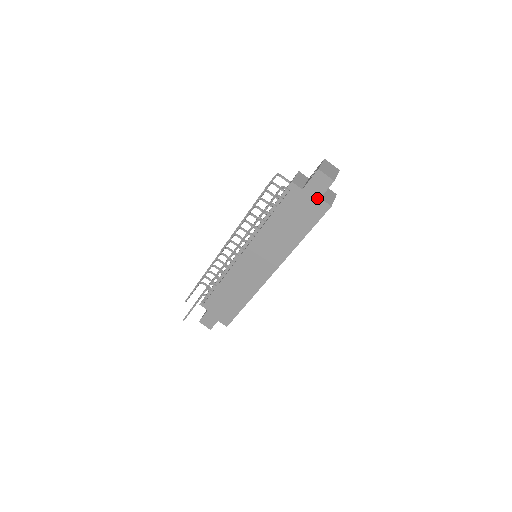
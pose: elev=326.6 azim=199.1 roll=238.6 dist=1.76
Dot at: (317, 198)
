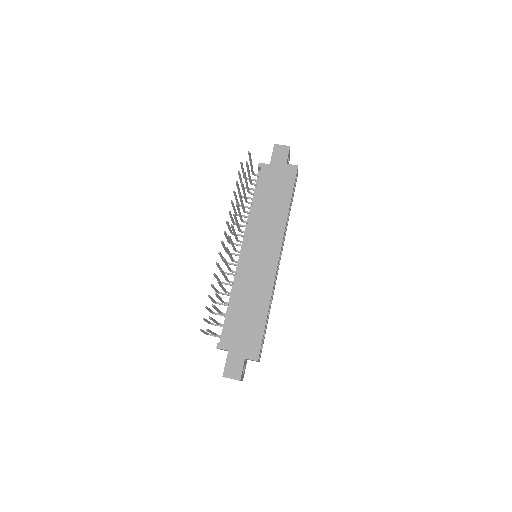
Dot at: (284, 165)
